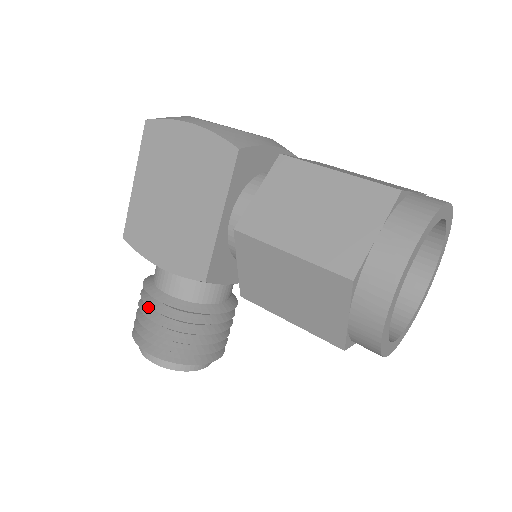
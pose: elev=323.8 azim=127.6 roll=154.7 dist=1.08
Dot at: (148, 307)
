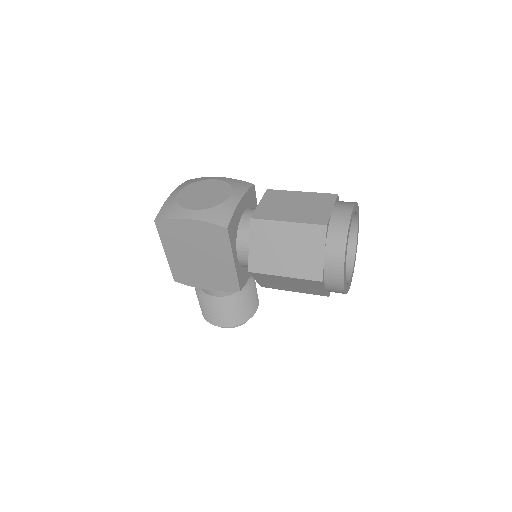
Dot at: occluded
